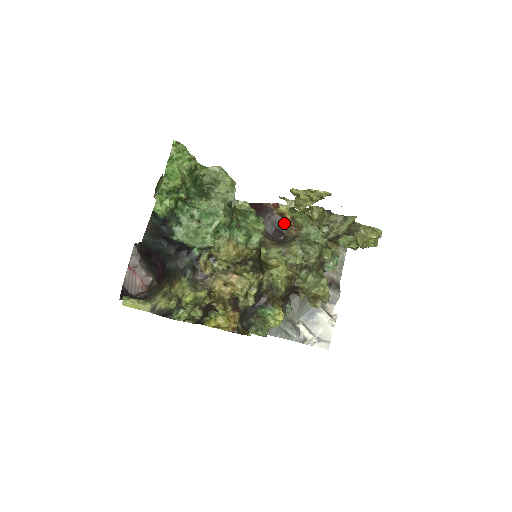
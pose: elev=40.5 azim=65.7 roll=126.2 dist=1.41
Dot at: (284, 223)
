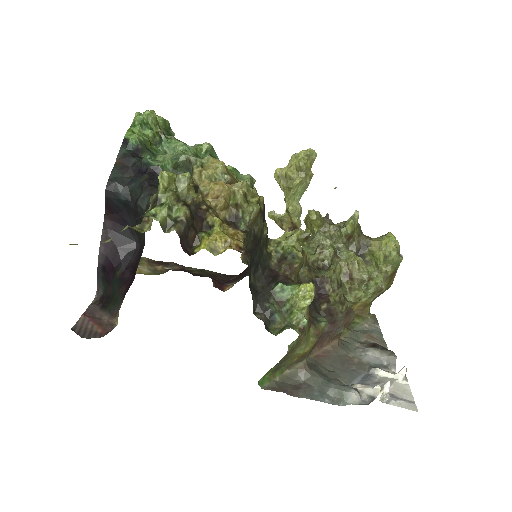
Dot at: occluded
